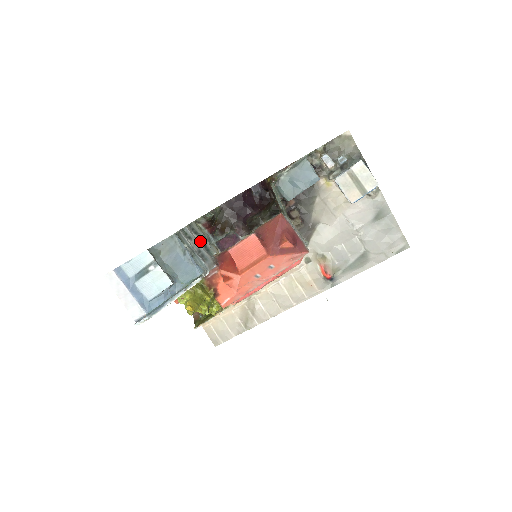
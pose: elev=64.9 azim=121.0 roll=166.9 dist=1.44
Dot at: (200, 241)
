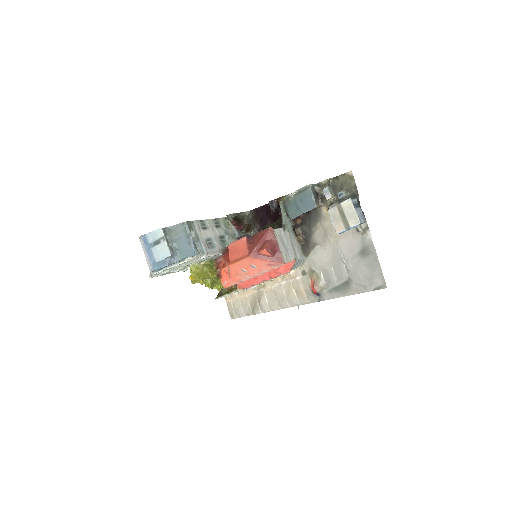
Dot at: (217, 233)
